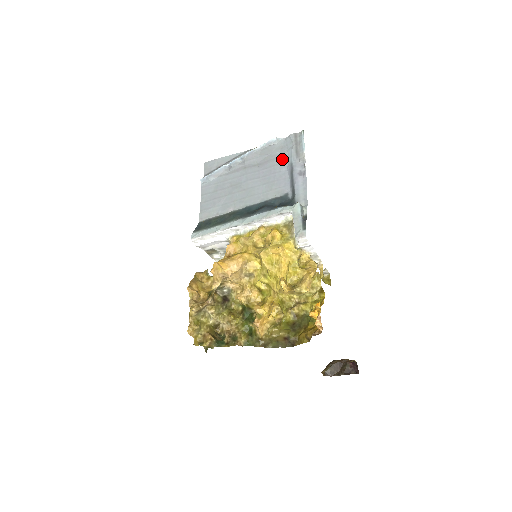
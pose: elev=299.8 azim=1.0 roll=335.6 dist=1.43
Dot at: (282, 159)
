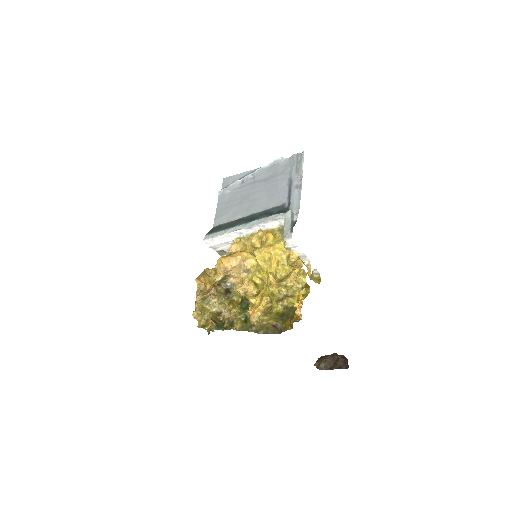
Dot at: (284, 175)
